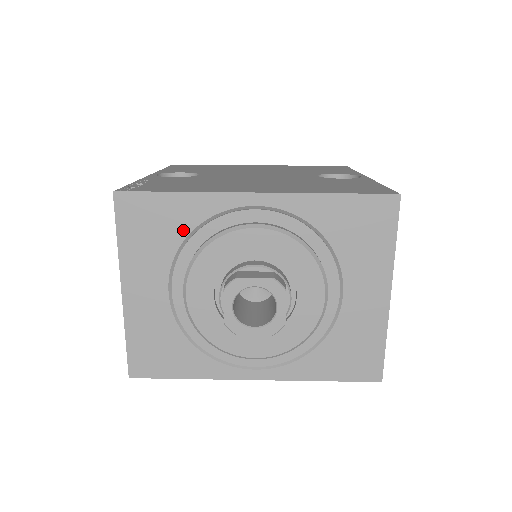
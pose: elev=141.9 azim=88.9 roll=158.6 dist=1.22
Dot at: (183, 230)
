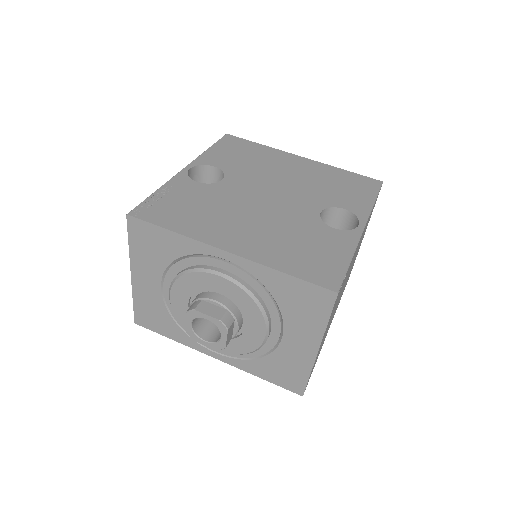
Dot at: (173, 255)
